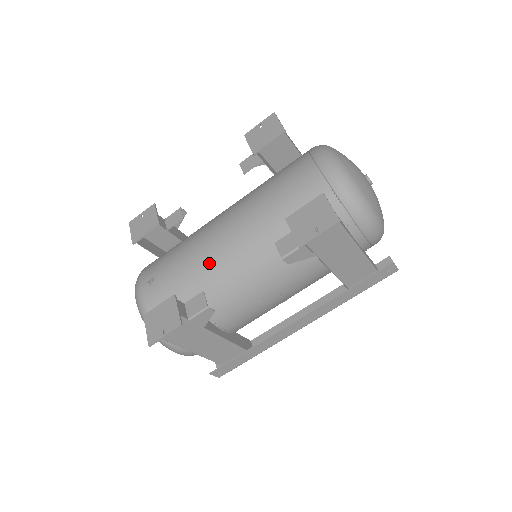
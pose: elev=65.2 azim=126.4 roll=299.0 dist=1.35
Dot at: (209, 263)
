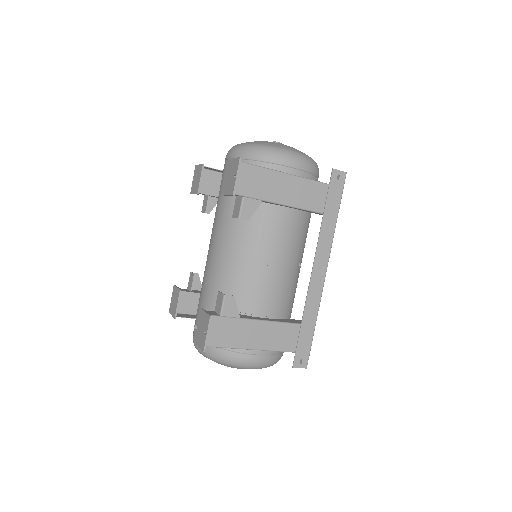
Dot at: (215, 276)
